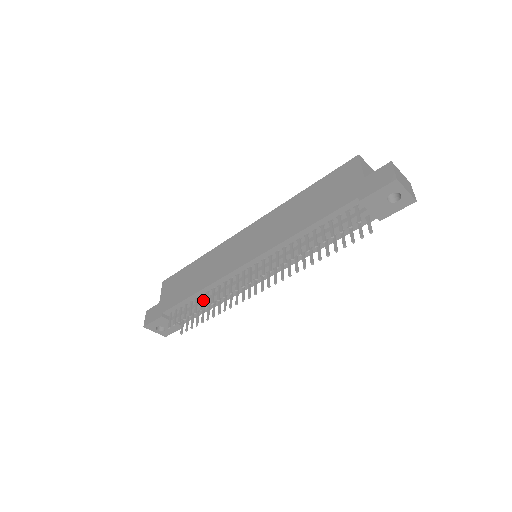
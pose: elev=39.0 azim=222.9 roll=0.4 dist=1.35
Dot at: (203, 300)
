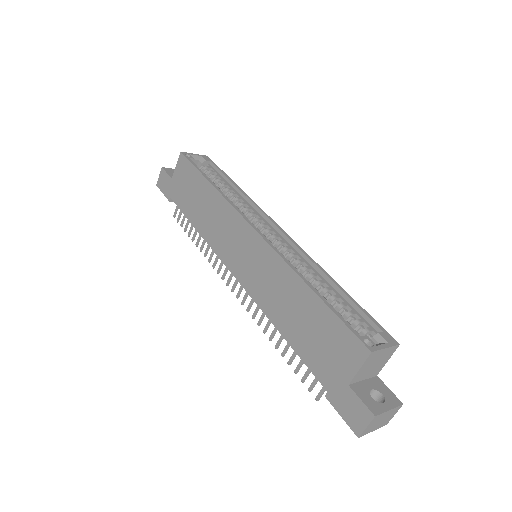
Dot at: occluded
